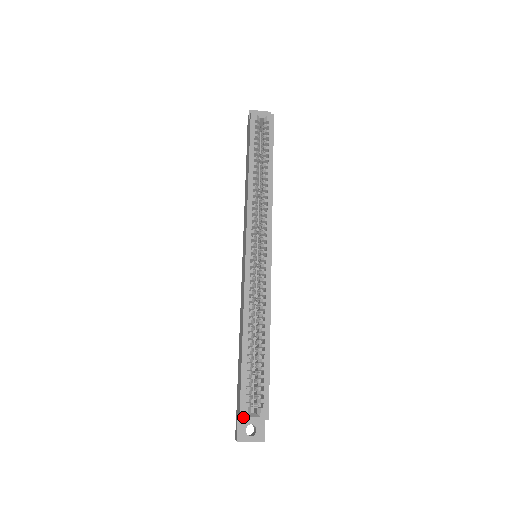
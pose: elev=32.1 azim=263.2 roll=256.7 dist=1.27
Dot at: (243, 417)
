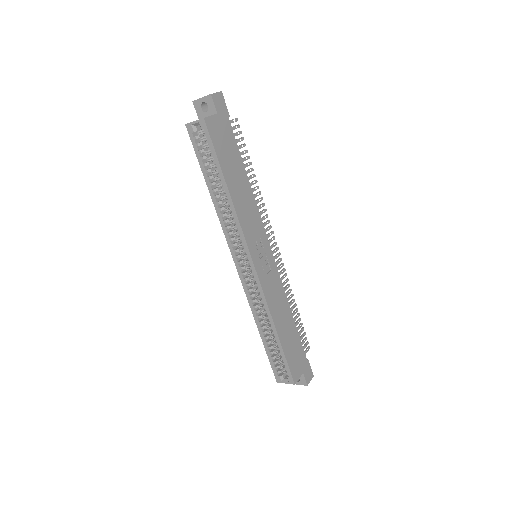
Dot at: (278, 381)
